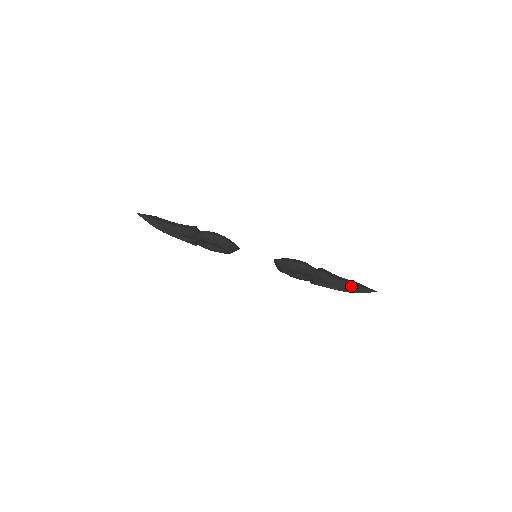
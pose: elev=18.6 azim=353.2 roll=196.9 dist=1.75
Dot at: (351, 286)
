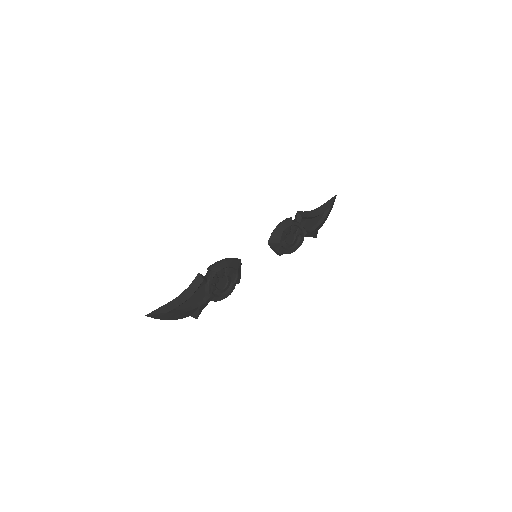
Dot at: (322, 207)
